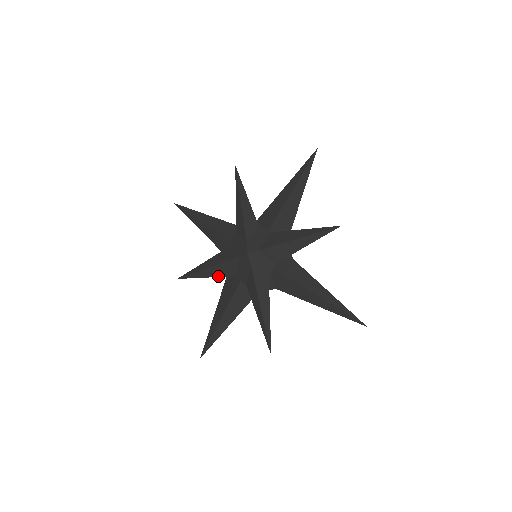
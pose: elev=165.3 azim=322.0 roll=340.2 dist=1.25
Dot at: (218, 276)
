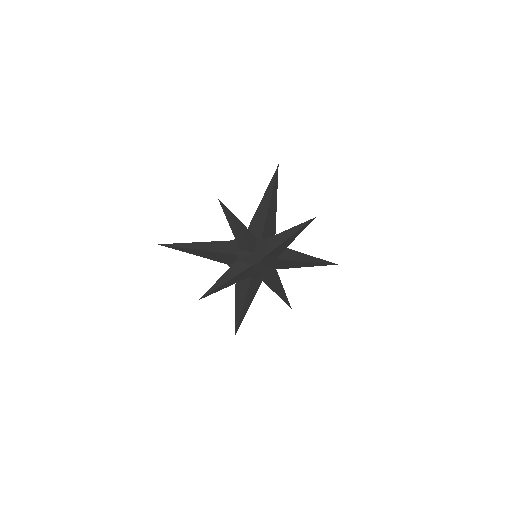
Dot at: occluded
